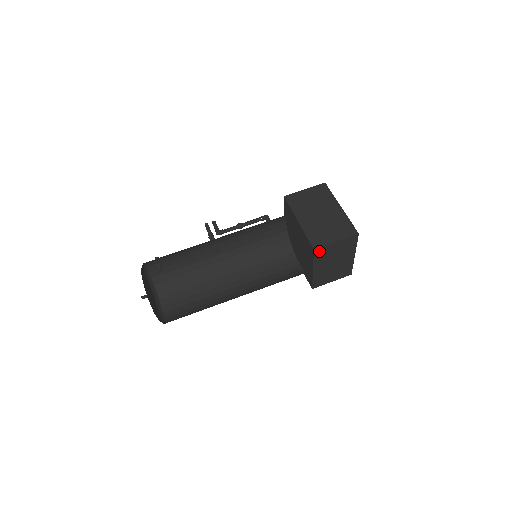
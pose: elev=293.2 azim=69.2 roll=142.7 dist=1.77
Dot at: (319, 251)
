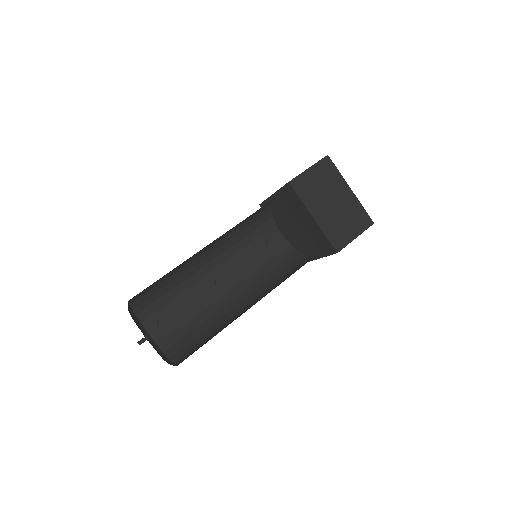
Dot at: (297, 185)
